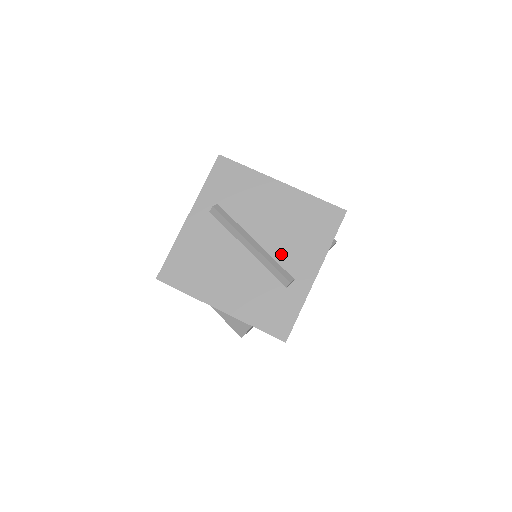
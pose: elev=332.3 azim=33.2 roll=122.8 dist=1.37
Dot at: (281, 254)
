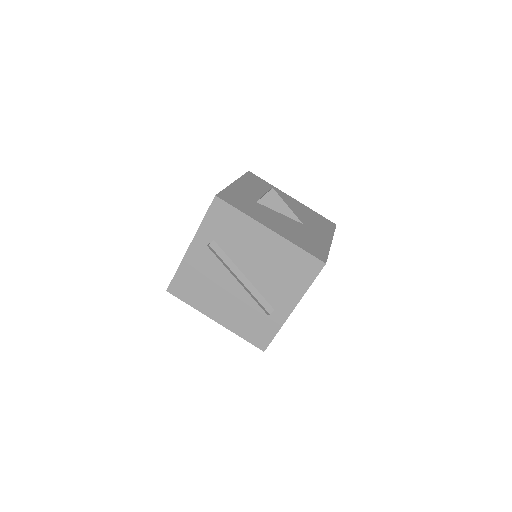
Dot at: (265, 289)
